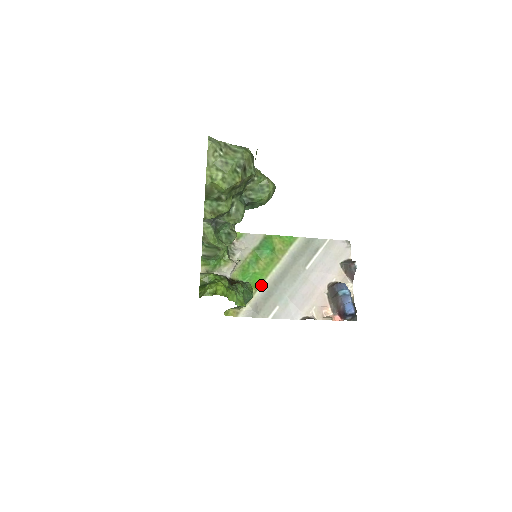
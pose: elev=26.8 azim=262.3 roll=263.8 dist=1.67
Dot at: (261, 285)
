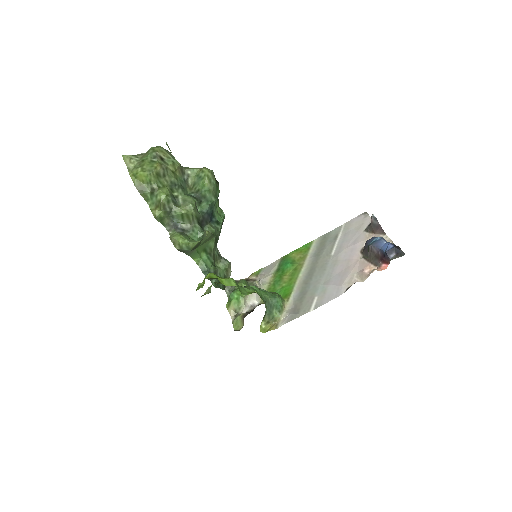
Dot at: (292, 292)
